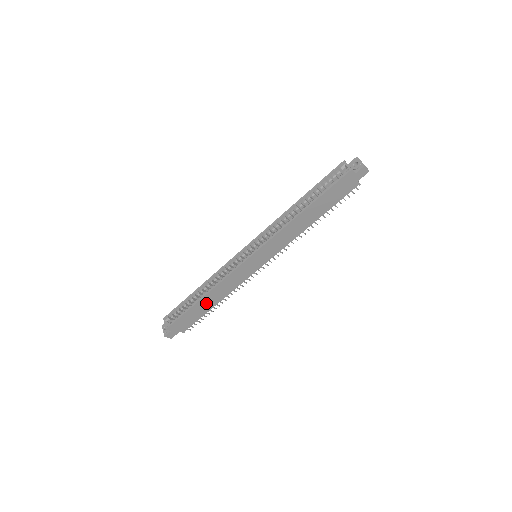
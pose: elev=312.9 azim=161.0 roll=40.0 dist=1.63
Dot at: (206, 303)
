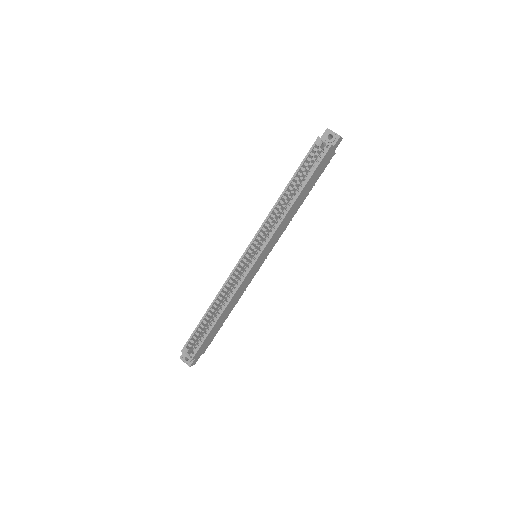
Dot at: (222, 319)
